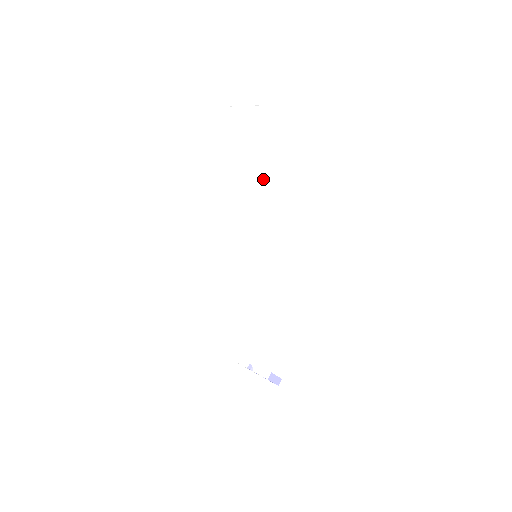
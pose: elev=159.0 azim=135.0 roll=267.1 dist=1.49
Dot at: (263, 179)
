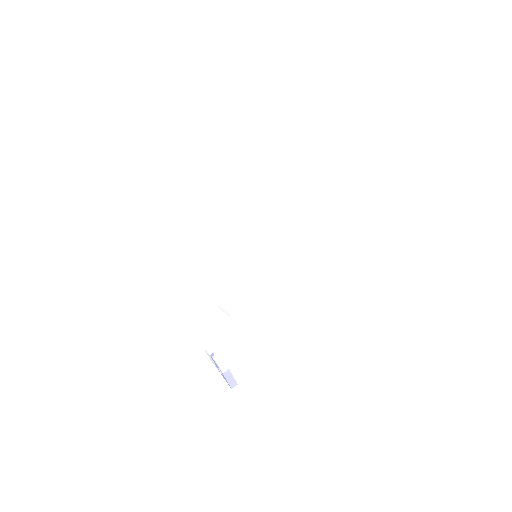
Dot at: (282, 189)
